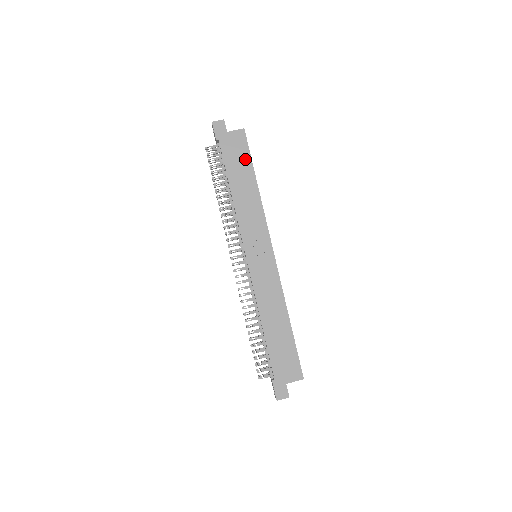
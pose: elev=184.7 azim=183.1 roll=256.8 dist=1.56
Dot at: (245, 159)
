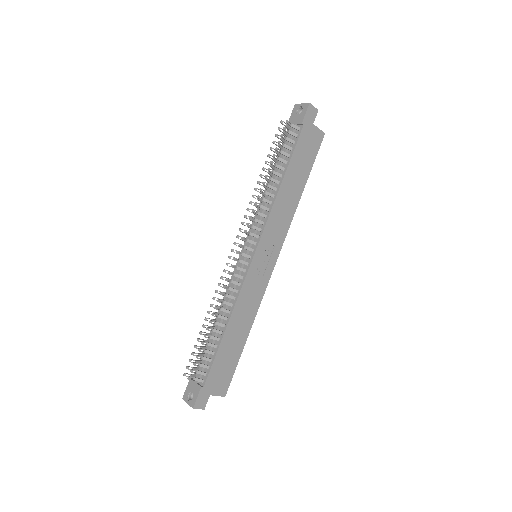
Dot at: (309, 162)
